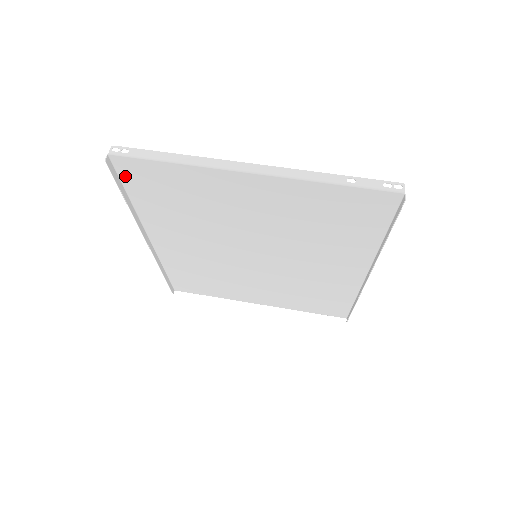
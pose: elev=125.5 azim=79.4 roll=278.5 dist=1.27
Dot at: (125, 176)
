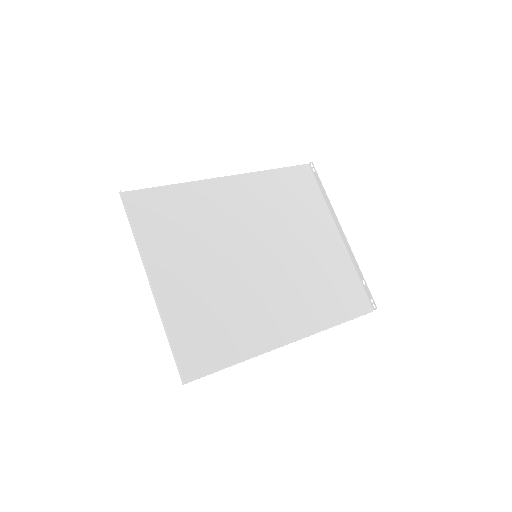
Dot at: (144, 194)
